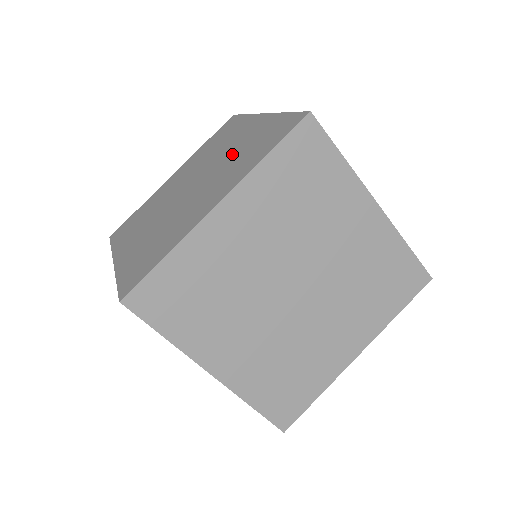
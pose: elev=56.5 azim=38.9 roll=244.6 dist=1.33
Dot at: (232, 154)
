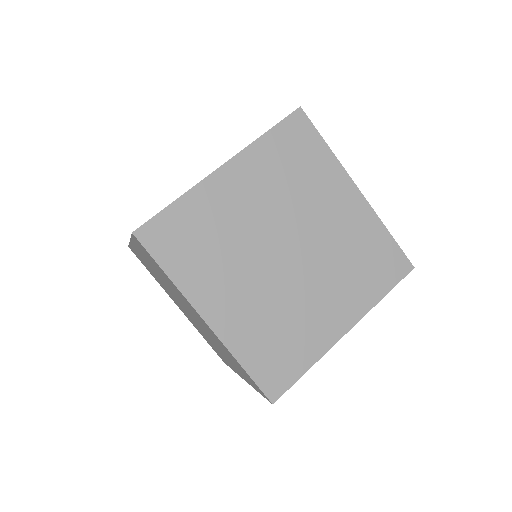
Dot at: (338, 244)
